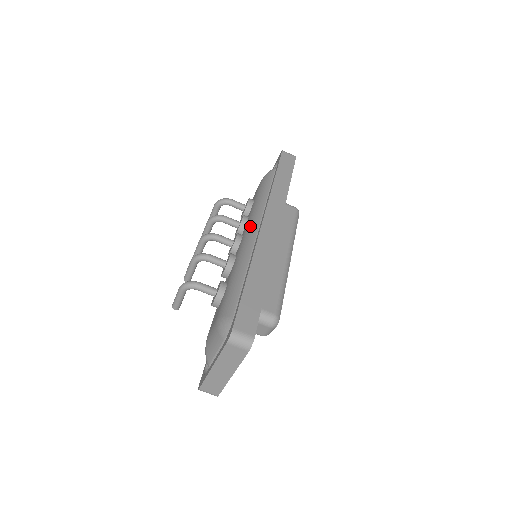
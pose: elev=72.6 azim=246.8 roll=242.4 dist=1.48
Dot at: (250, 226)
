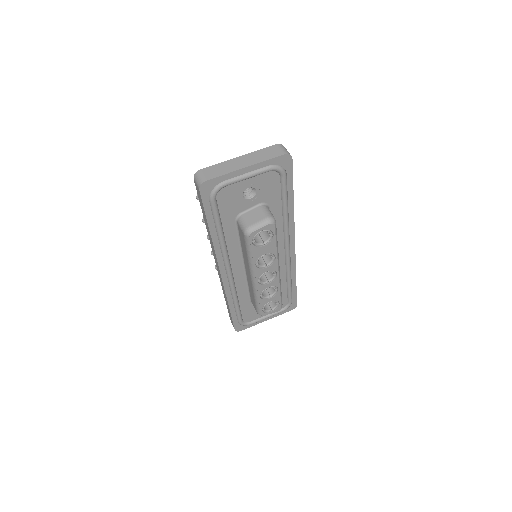
Dot at: occluded
